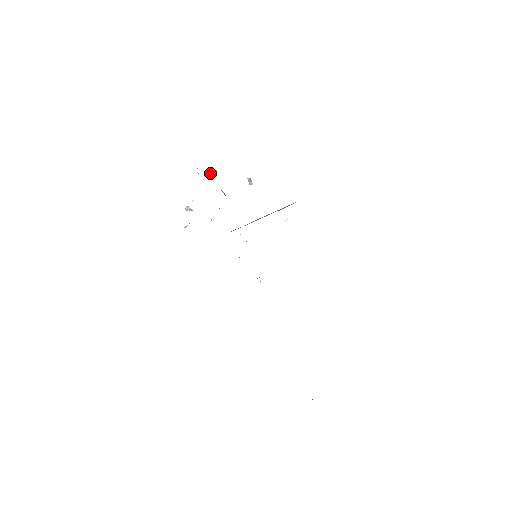
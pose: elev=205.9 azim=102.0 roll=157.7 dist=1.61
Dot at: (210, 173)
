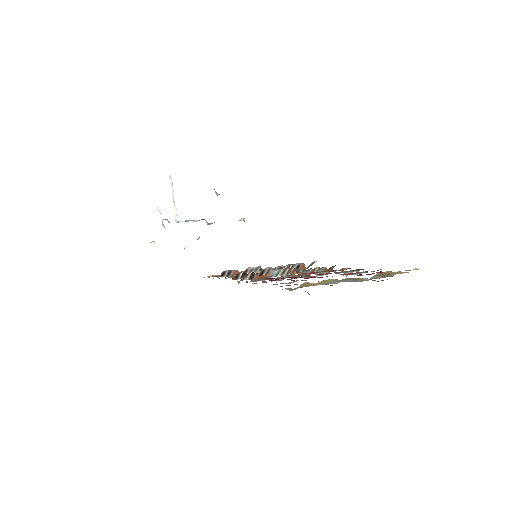
Dot at: occluded
